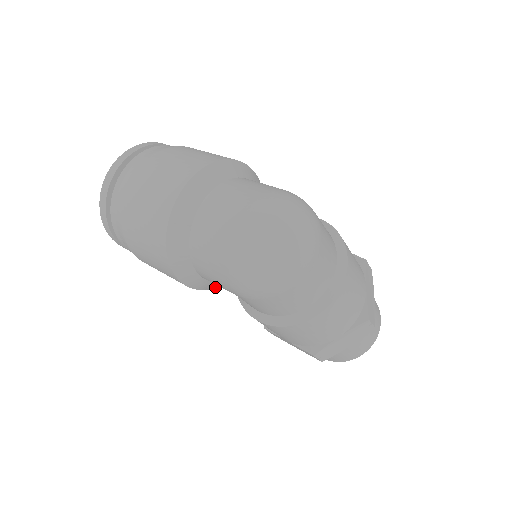
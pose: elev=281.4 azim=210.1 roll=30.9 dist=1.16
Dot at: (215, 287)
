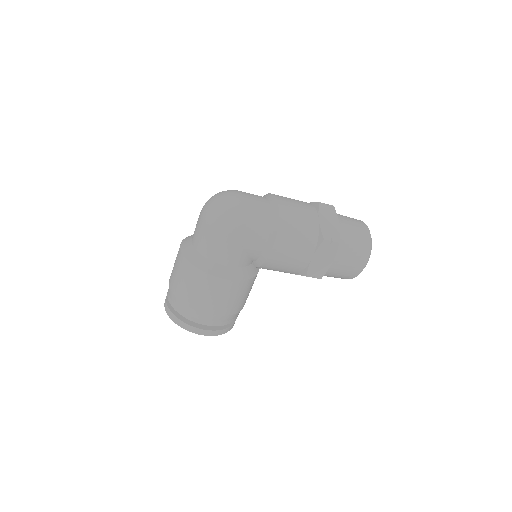
Dot at: (251, 278)
